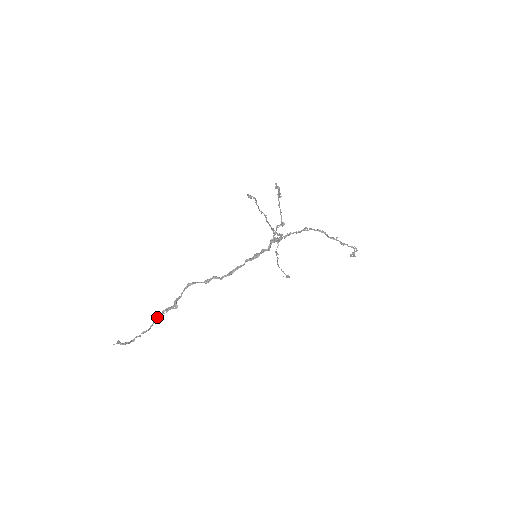
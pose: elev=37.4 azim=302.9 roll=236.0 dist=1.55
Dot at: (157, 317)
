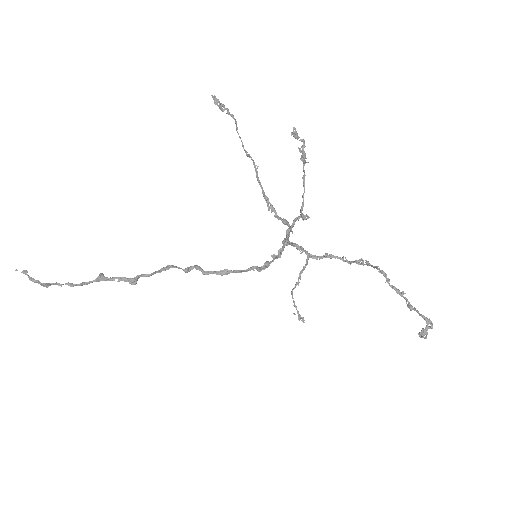
Dot at: (100, 278)
